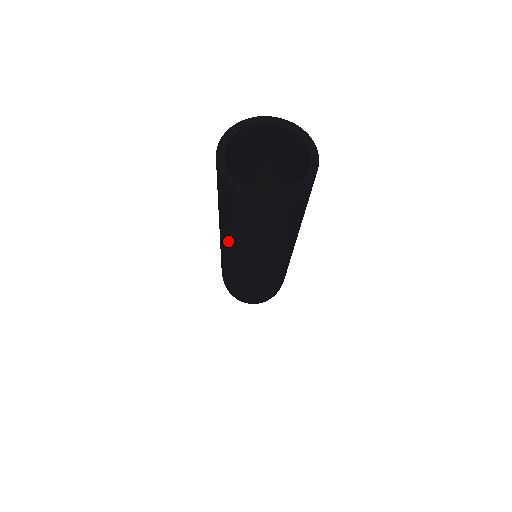
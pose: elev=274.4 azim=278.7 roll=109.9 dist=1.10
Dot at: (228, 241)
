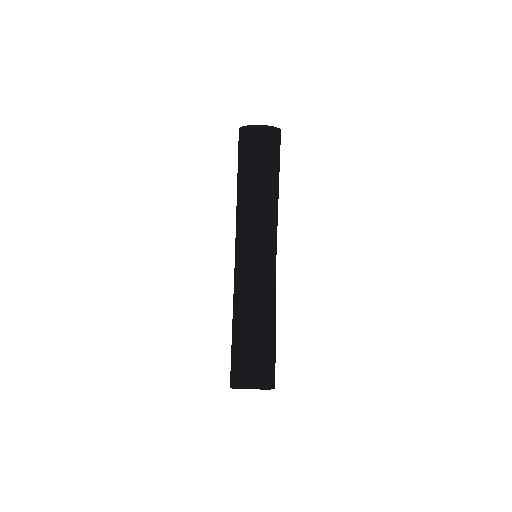
Dot at: occluded
